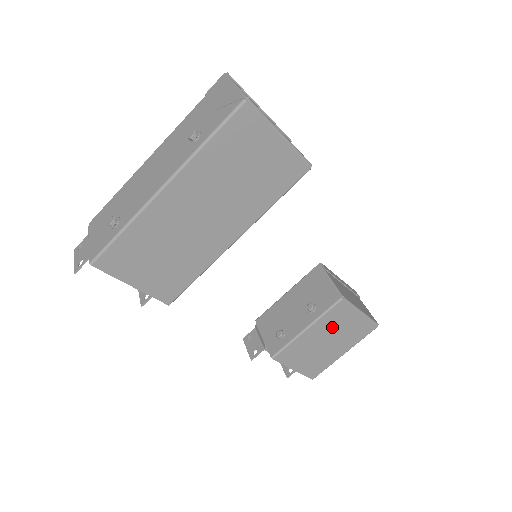
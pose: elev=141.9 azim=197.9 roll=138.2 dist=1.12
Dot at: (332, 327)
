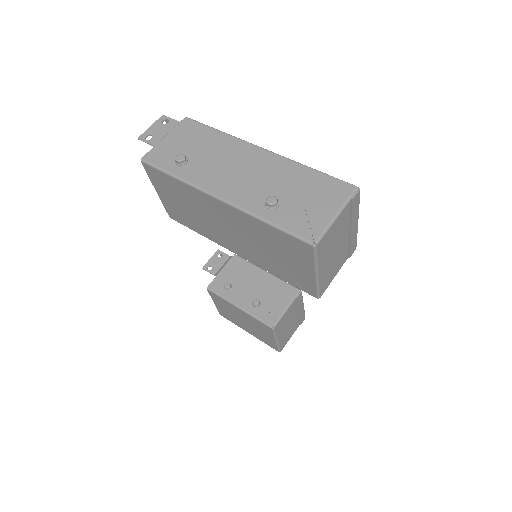
Dot at: (253, 323)
